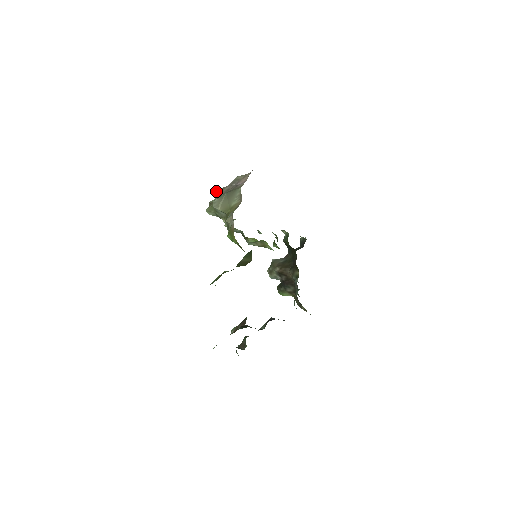
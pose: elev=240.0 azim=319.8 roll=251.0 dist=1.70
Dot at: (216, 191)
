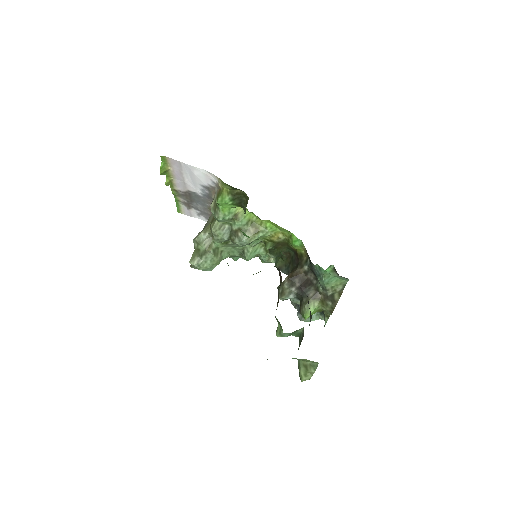
Dot at: occluded
